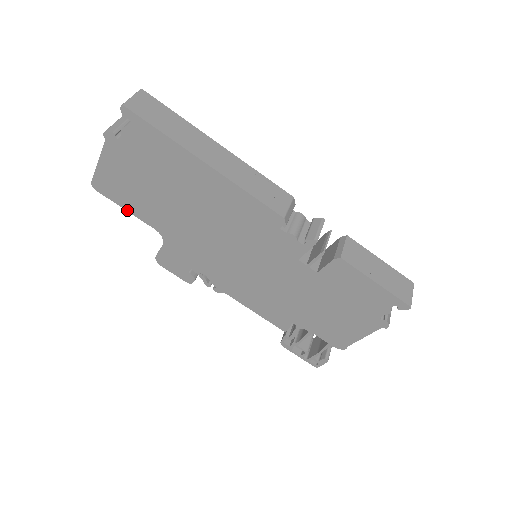
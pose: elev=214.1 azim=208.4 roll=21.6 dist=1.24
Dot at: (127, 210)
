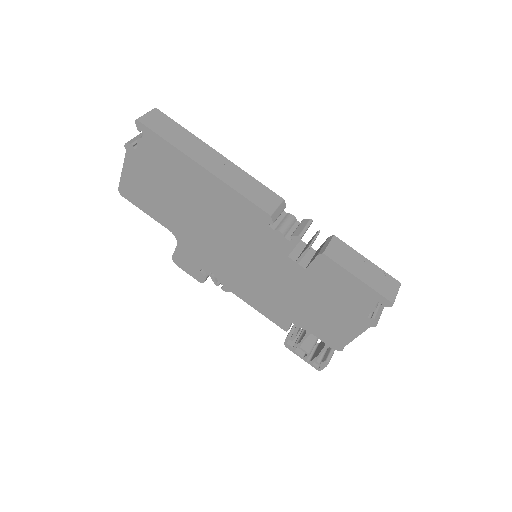
Dot at: (147, 213)
